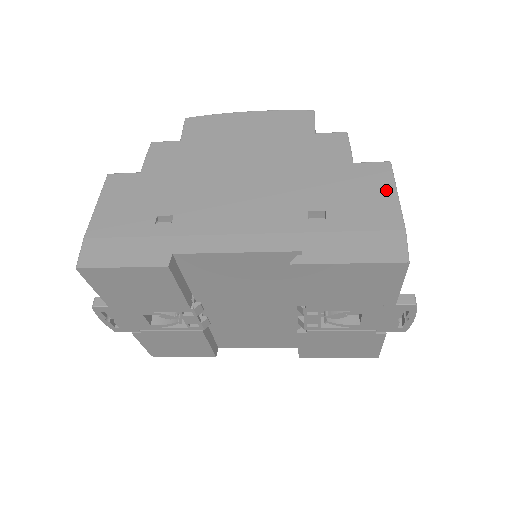
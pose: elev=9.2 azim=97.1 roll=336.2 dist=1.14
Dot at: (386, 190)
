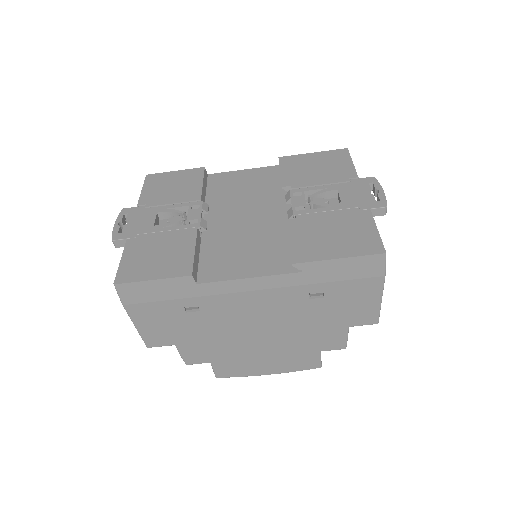
Dot at: occluded
